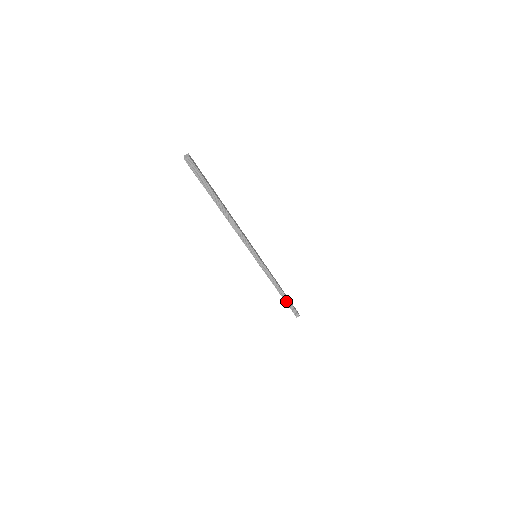
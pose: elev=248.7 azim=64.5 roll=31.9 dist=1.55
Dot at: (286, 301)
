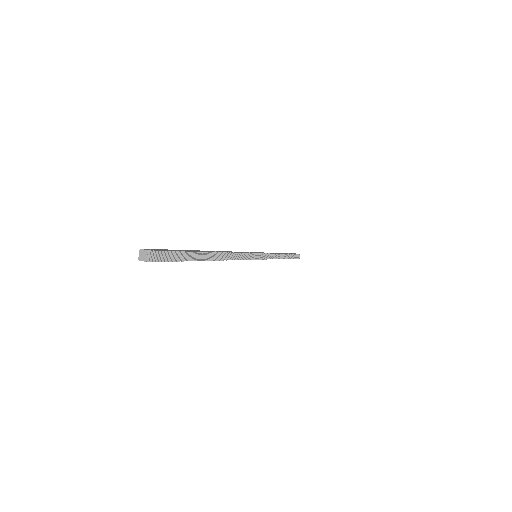
Dot at: (289, 258)
